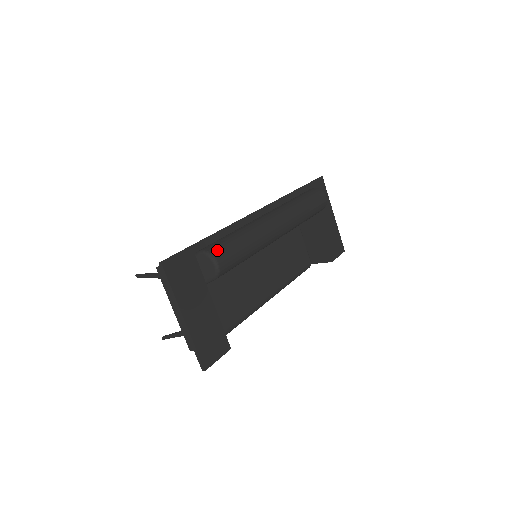
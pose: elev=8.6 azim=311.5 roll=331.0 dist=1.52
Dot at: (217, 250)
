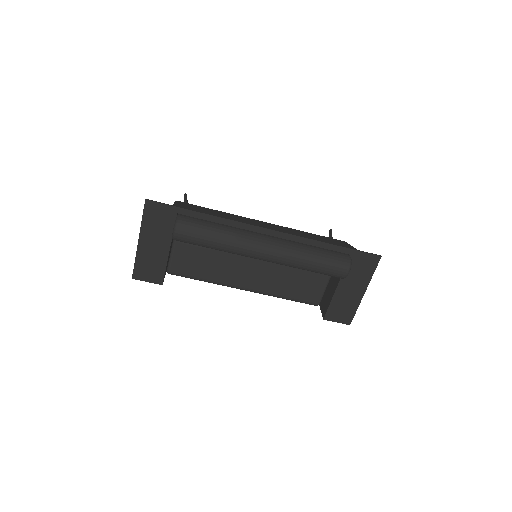
Dot at: (185, 224)
